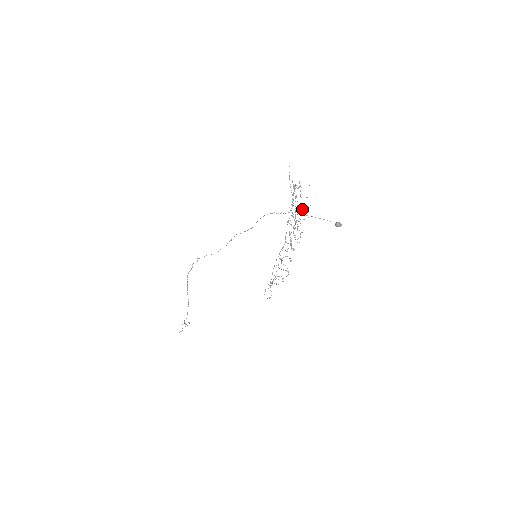
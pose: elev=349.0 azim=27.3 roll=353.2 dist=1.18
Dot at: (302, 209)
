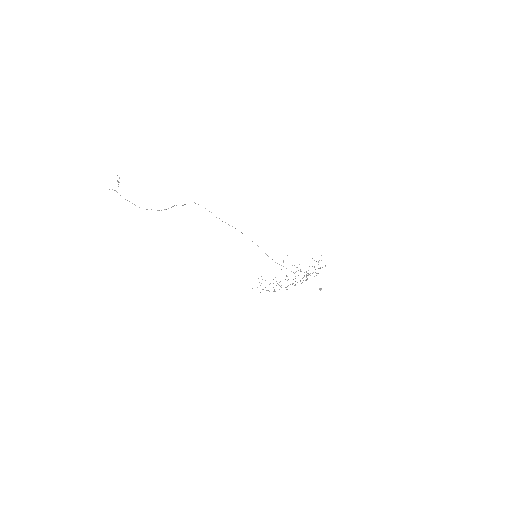
Dot at: occluded
